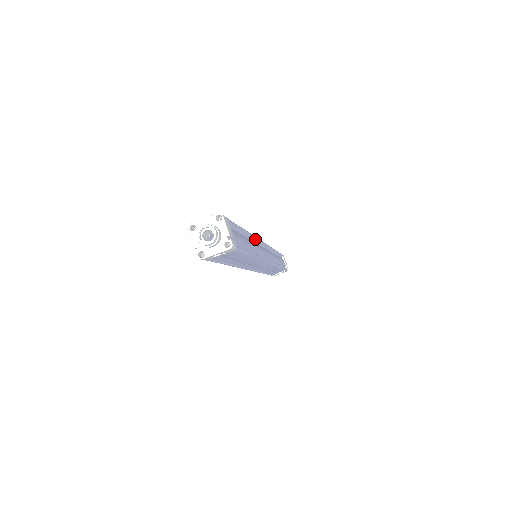
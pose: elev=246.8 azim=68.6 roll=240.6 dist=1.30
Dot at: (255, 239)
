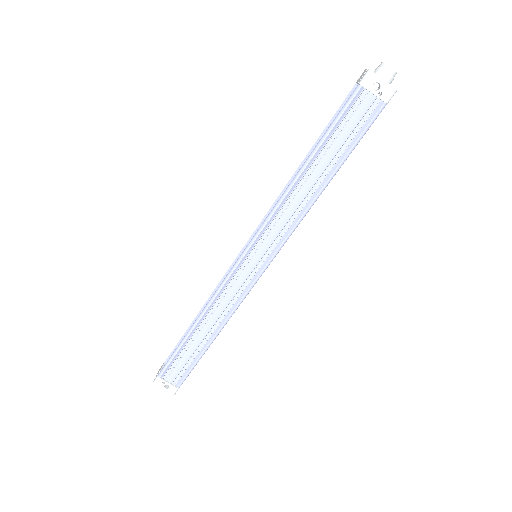
Dot at: occluded
